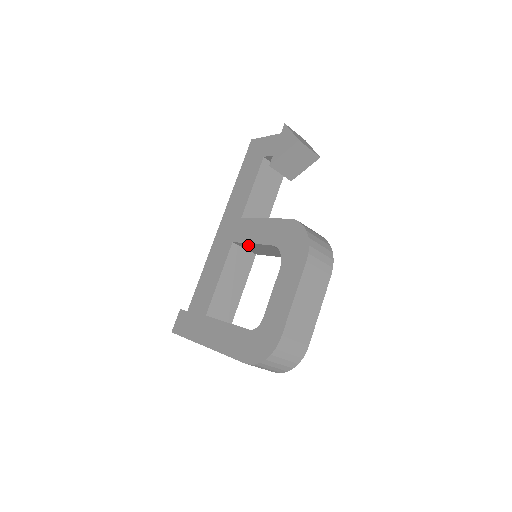
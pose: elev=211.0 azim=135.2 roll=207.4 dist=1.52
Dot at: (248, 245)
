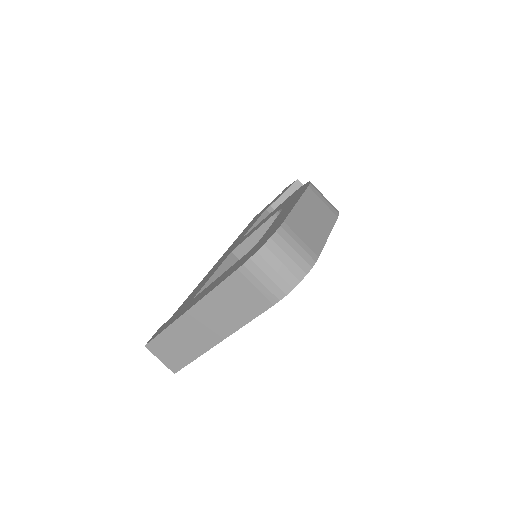
Dot at: (248, 246)
